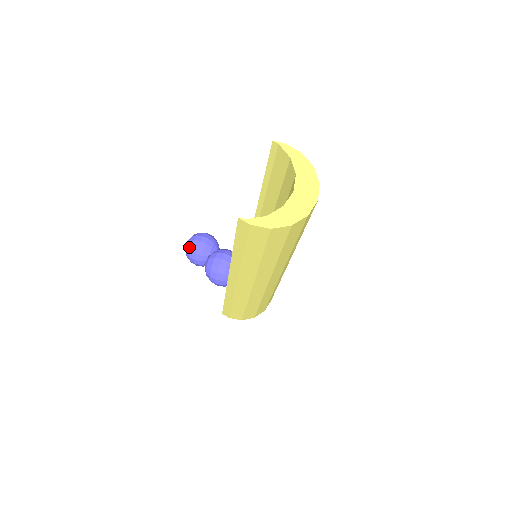
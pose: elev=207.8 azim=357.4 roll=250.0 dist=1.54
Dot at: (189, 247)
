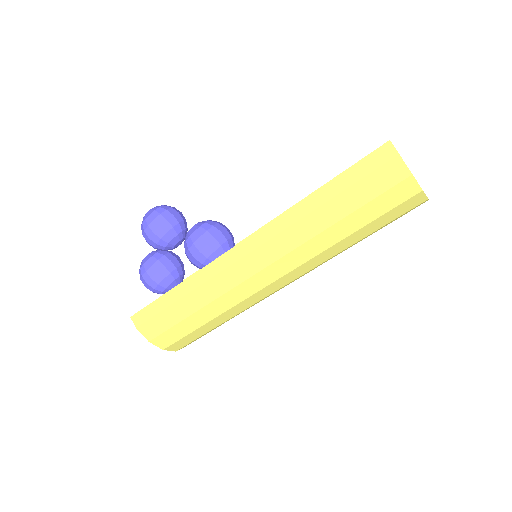
Dot at: (162, 209)
